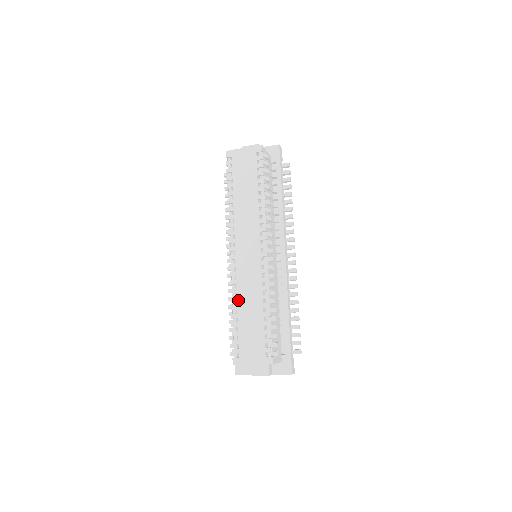
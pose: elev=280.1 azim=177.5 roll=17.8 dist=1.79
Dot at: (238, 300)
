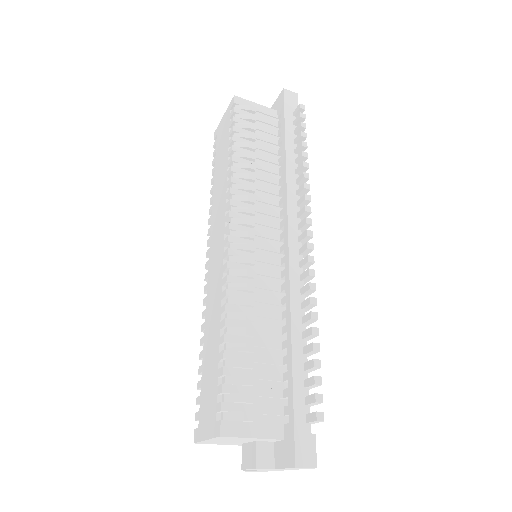
Dot at: (205, 327)
